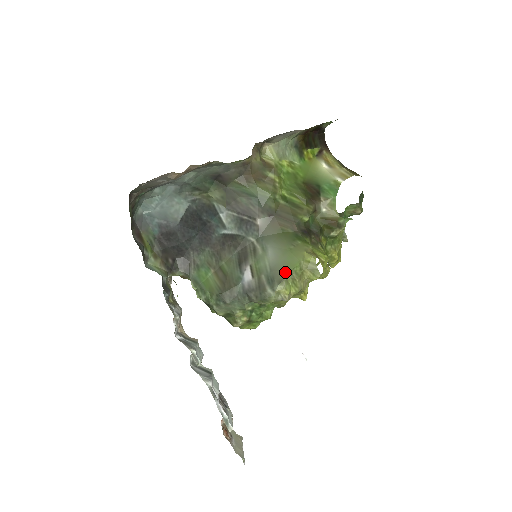
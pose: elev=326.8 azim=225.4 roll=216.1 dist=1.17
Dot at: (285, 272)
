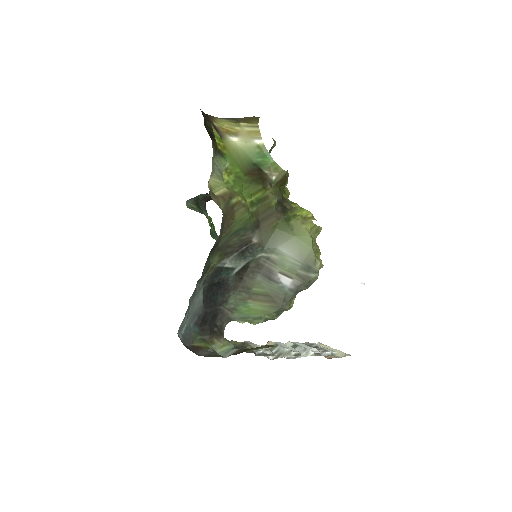
Dot at: (311, 254)
